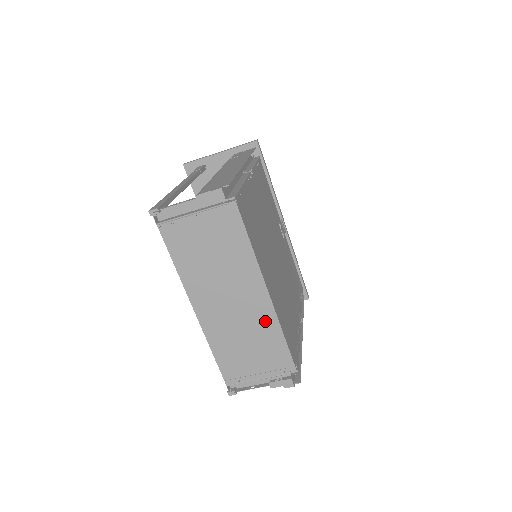
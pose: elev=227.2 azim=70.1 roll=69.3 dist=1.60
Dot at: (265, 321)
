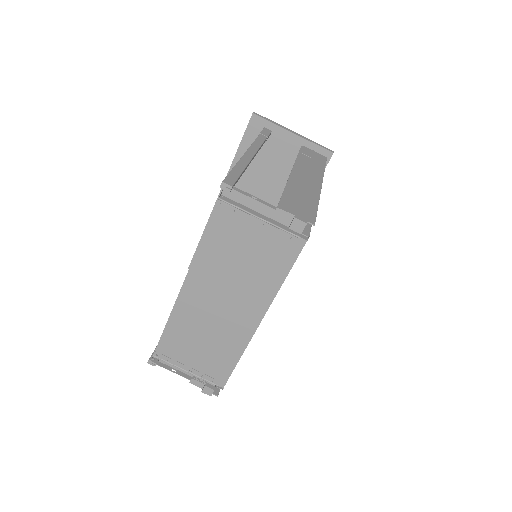
Dot at: (235, 339)
